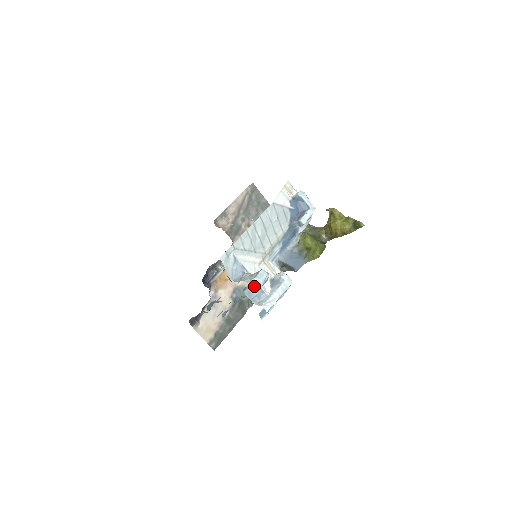
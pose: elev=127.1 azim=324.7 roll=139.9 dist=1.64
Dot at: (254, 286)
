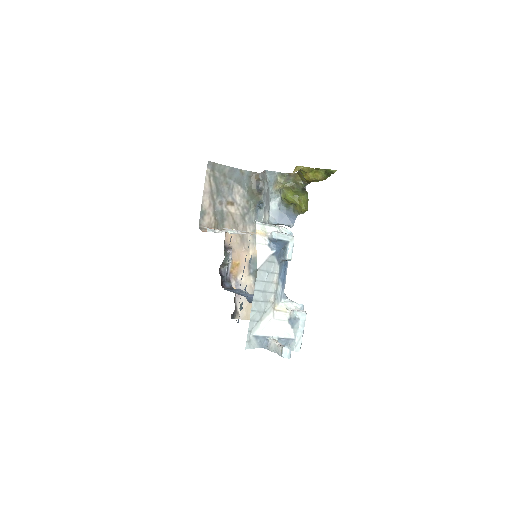
Dot at: (280, 340)
